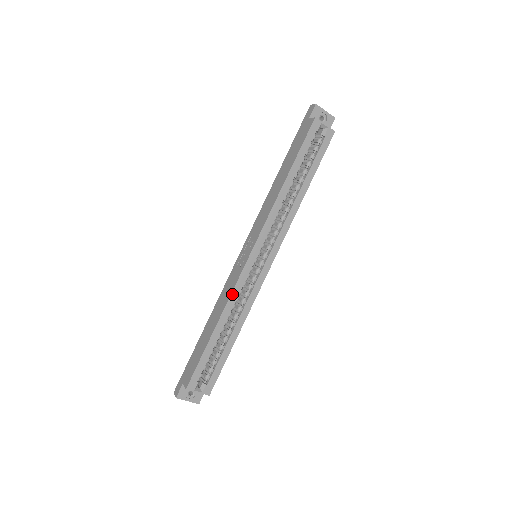
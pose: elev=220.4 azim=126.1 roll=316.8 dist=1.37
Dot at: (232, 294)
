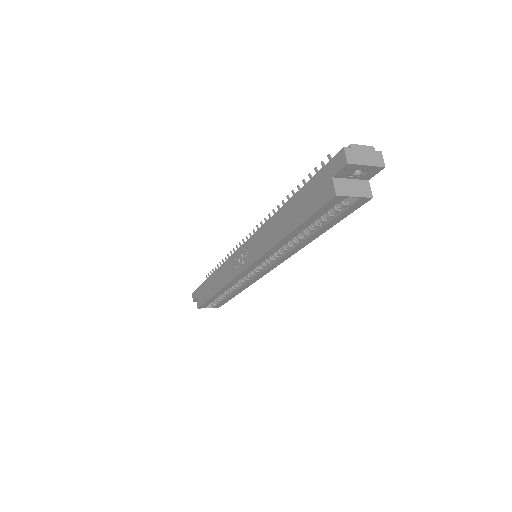
Dot at: (228, 284)
